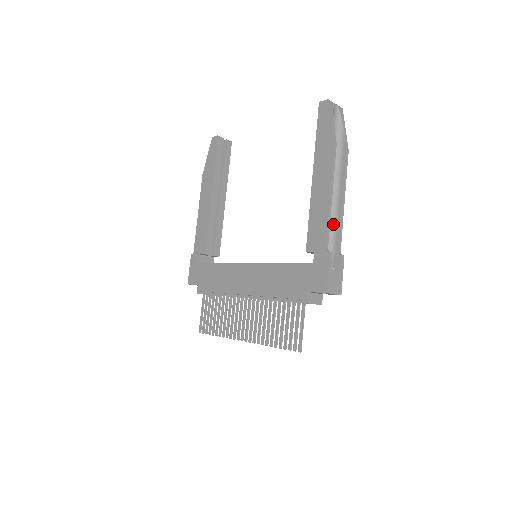
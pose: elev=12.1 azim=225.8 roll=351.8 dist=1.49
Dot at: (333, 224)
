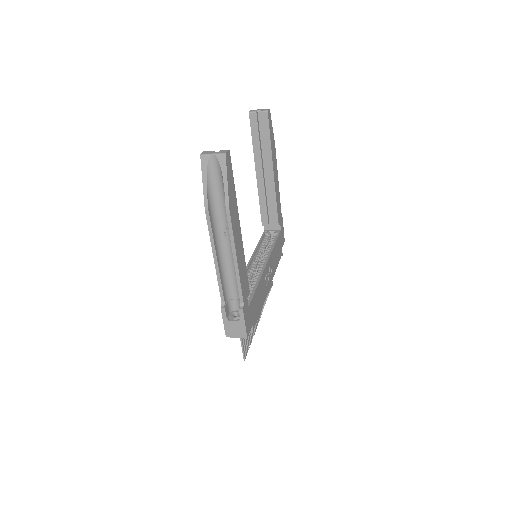
Dot at: occluded
